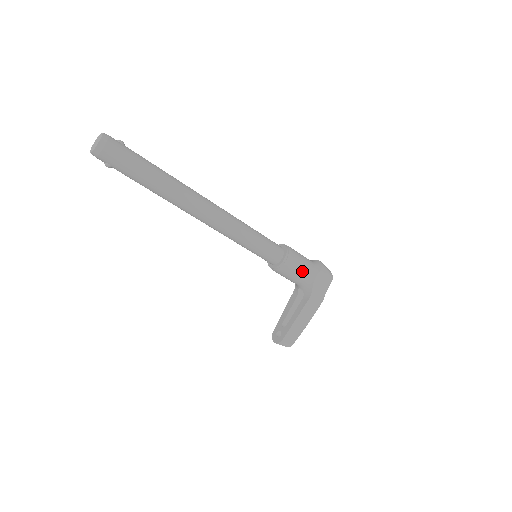
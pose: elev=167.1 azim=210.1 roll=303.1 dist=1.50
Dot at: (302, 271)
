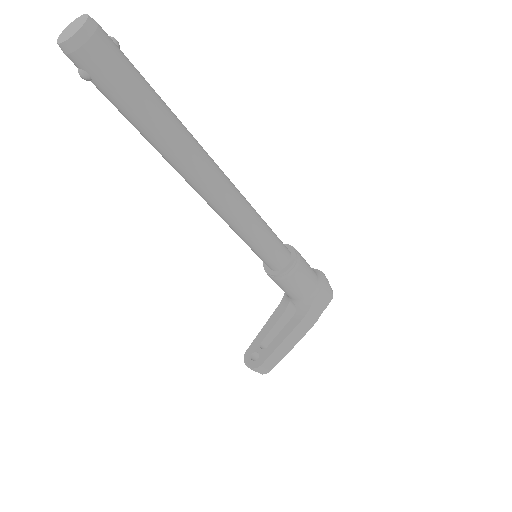
Dot at: (306, 284)
